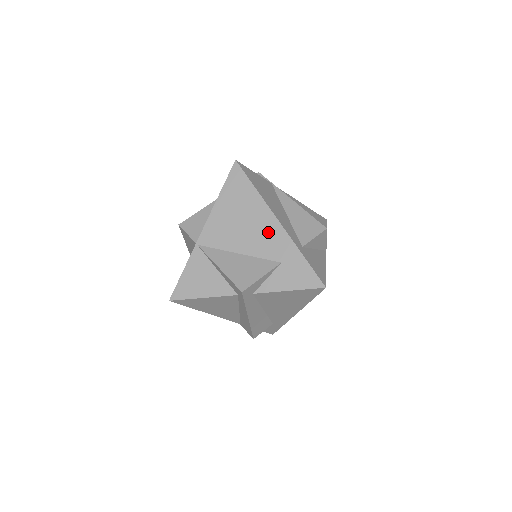
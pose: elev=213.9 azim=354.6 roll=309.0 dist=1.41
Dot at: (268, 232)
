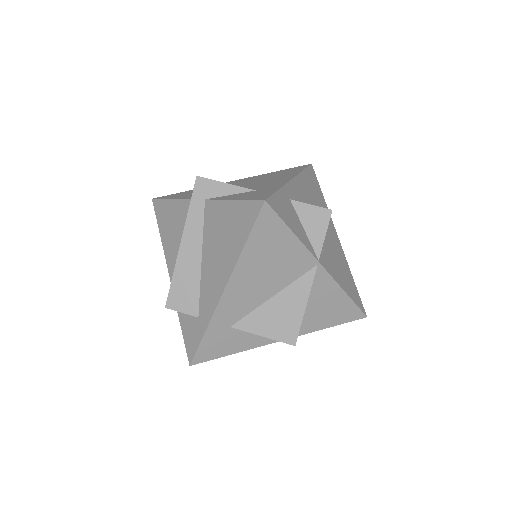
Dot at: (275, 181)
